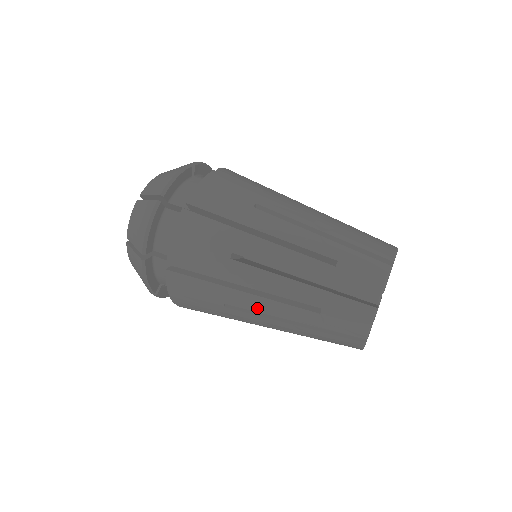
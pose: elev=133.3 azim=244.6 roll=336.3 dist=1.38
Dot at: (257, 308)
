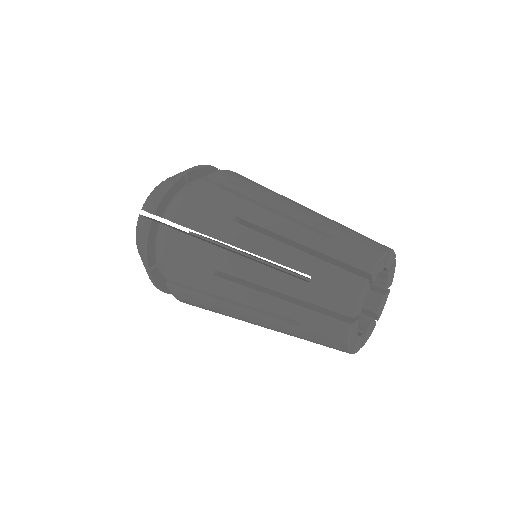
Dot at: (247, 317)
